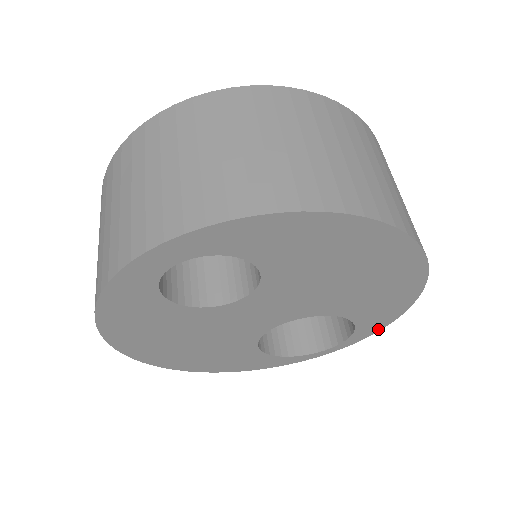
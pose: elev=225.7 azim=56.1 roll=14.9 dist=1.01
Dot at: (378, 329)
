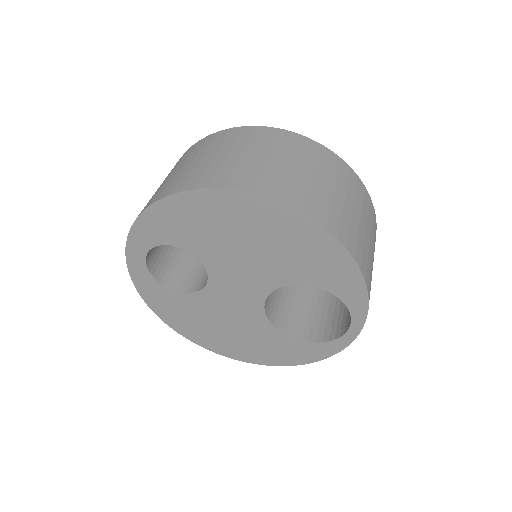
Dot at: (364, 295)
